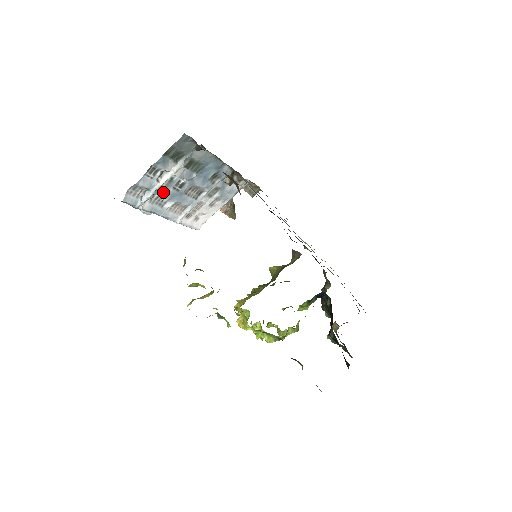
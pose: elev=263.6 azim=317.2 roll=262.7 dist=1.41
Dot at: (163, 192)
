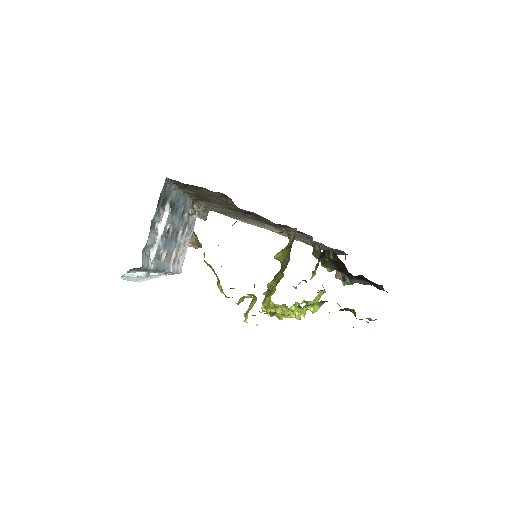
Dot at: (161, 243)
